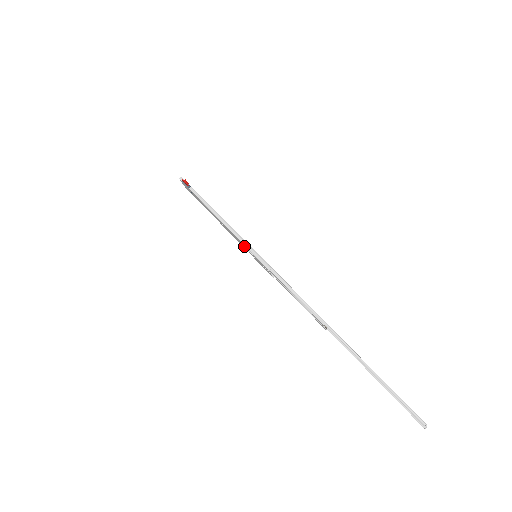
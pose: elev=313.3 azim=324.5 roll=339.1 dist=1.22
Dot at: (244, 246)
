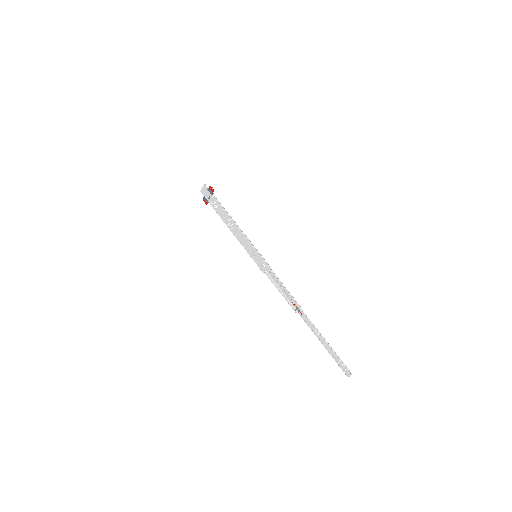
Dot at: (249, 247)
